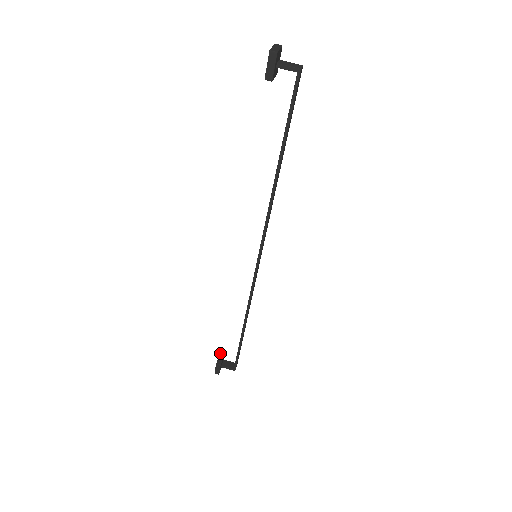
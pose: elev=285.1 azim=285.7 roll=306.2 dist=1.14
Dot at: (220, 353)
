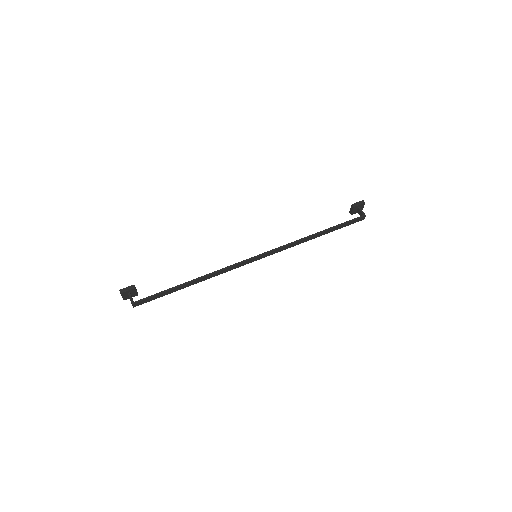
Dot at: occluded
